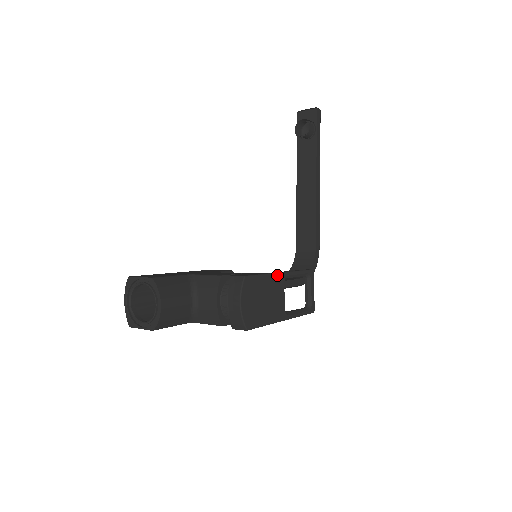
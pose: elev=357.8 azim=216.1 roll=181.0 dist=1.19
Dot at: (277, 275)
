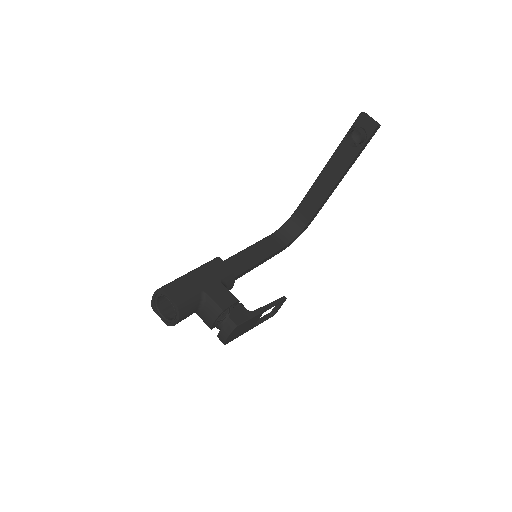
Dot at: (259, 314)
